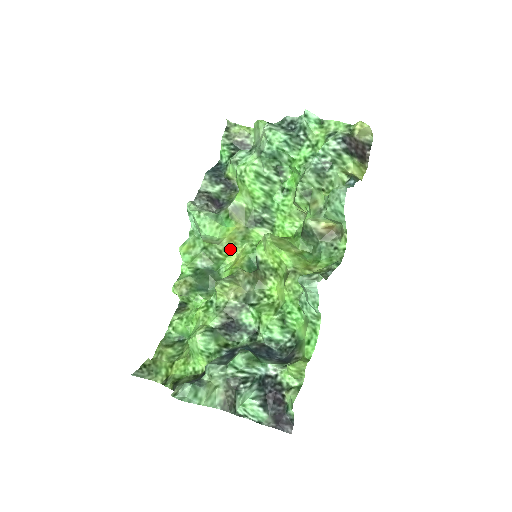
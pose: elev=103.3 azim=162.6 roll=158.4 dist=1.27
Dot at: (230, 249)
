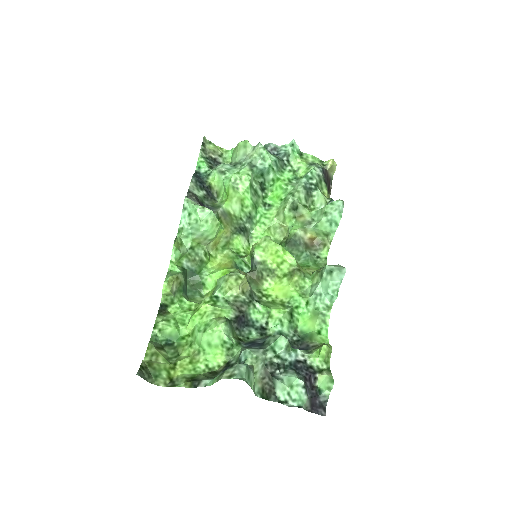
Dot at: (212, 254)
